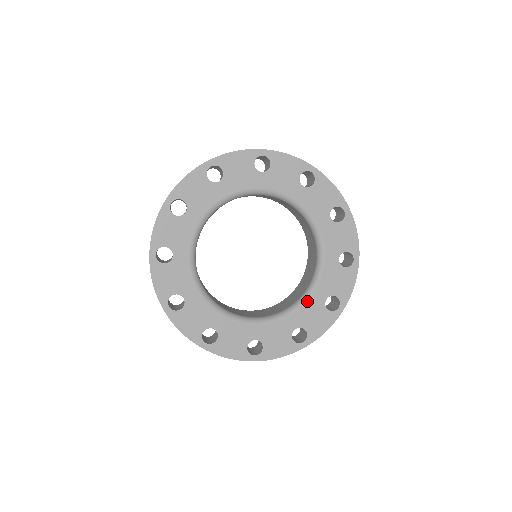
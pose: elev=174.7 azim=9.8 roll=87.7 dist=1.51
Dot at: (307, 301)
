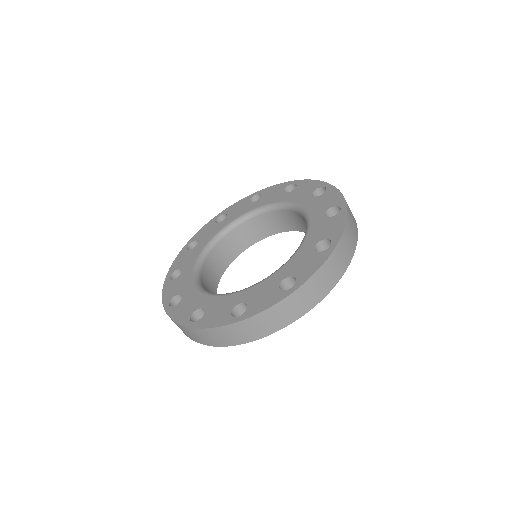
Dot at: (295, 254)
